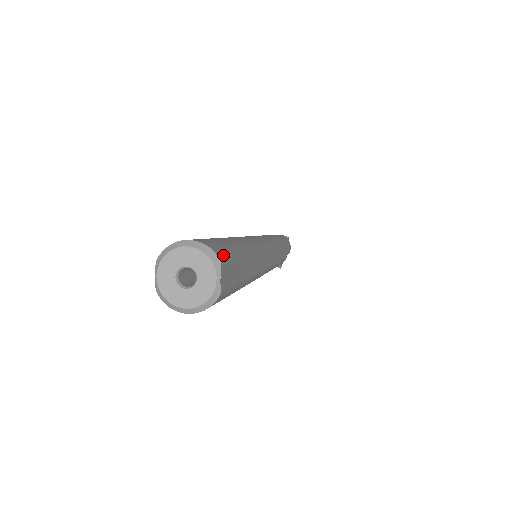
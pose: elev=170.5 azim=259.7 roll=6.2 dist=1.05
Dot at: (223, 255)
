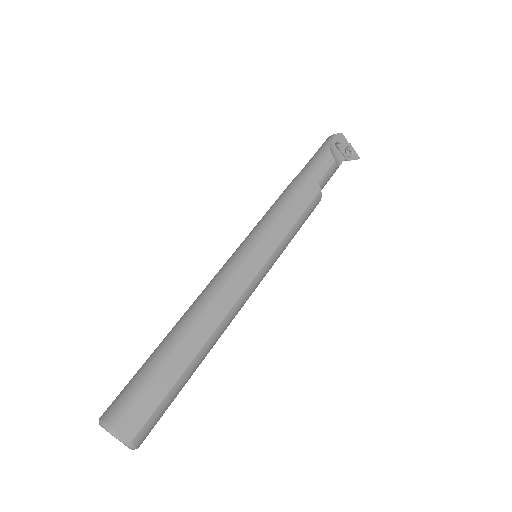
Dot at: (121, 414)
